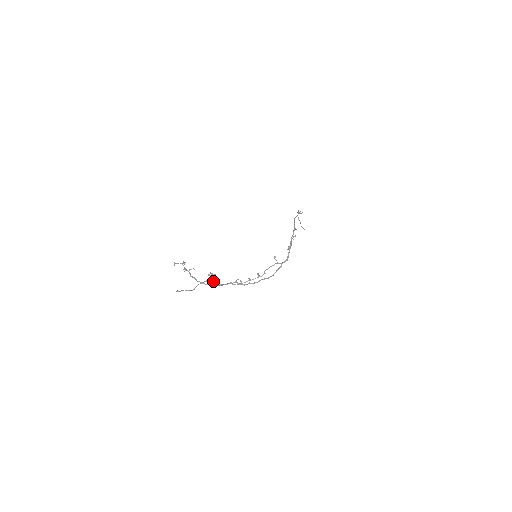
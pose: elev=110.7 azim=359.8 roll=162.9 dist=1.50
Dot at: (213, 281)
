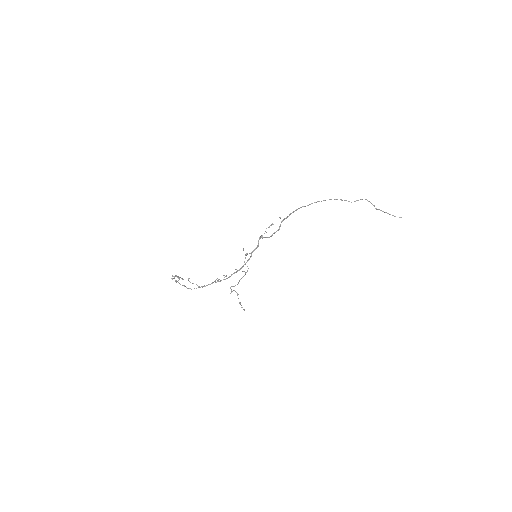
Dot at: occluded
